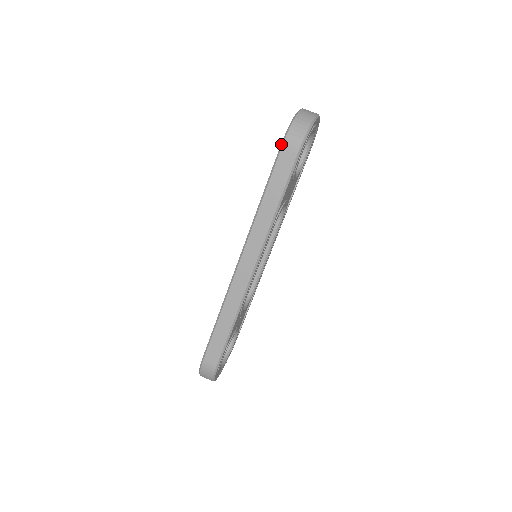
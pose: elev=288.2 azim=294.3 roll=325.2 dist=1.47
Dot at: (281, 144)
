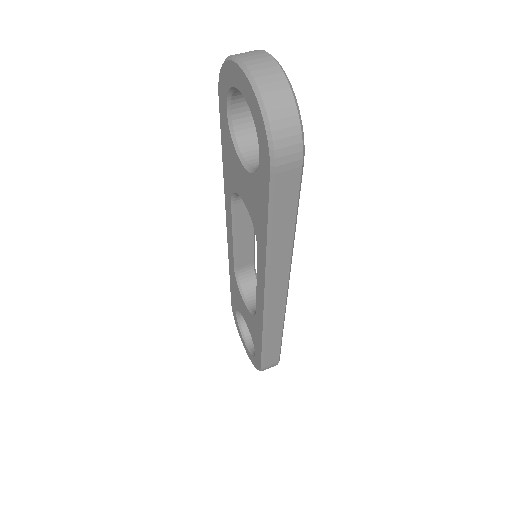
Dot at: (270, 169)
